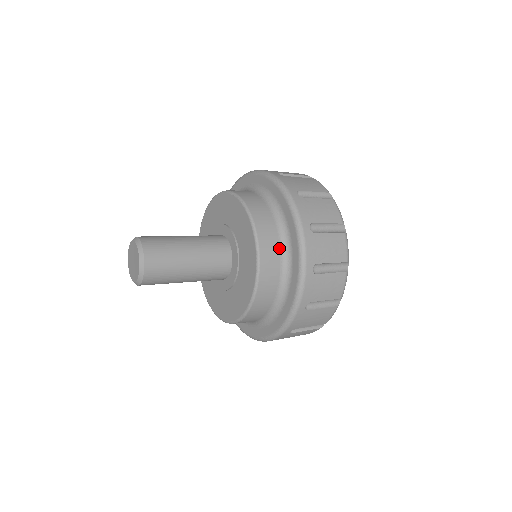
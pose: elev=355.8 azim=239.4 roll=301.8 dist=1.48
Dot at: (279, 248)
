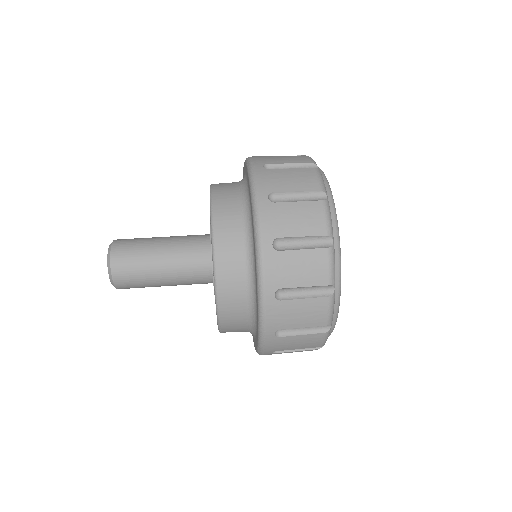
Dot at: (240, 228)
